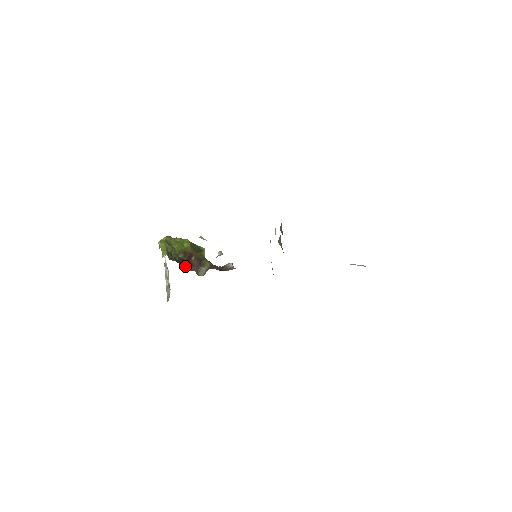
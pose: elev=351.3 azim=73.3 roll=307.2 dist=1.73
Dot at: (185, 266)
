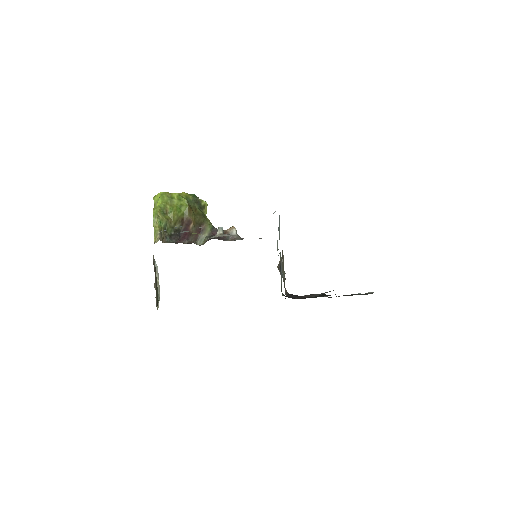
Dot at: (182, 238)
